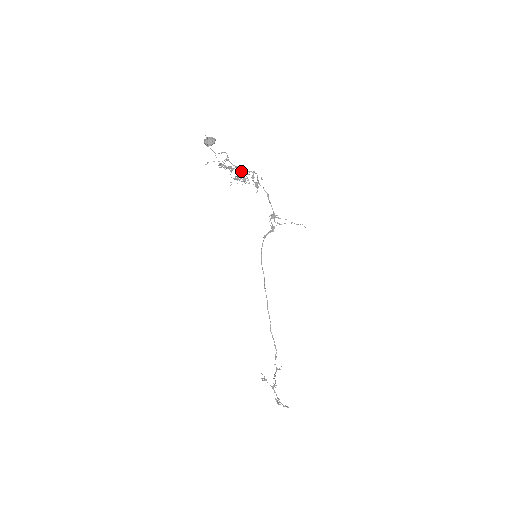
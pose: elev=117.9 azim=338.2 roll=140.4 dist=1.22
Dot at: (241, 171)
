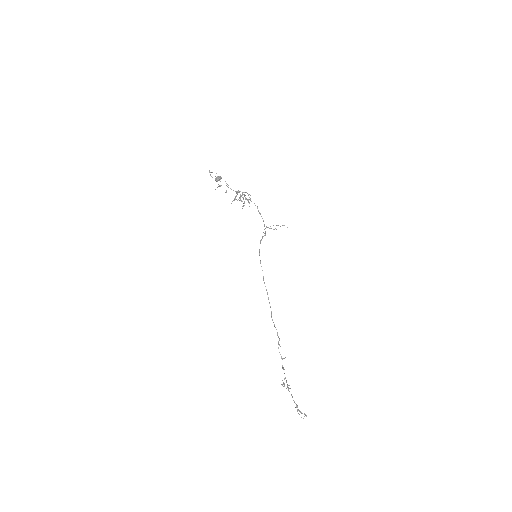
Dot at: (237, 193)
